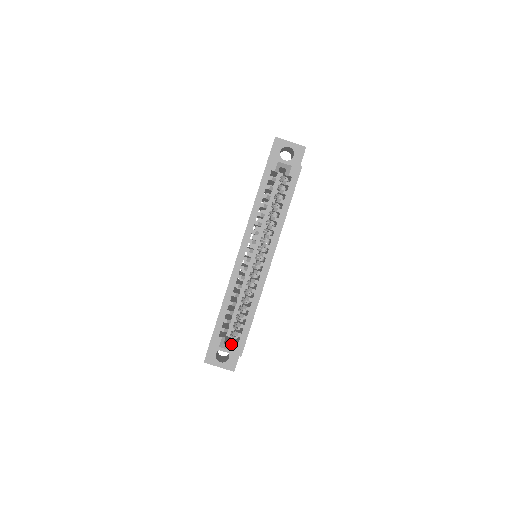
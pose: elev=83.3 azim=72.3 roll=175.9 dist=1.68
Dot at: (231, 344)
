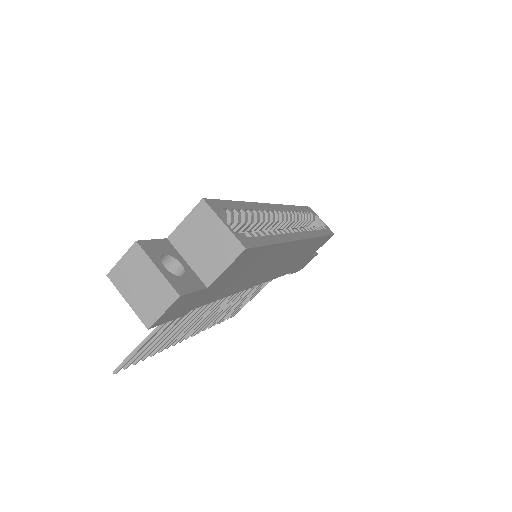
Dot at: occluded
